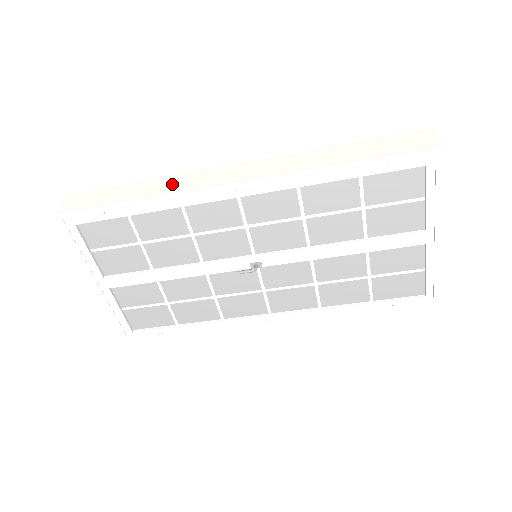
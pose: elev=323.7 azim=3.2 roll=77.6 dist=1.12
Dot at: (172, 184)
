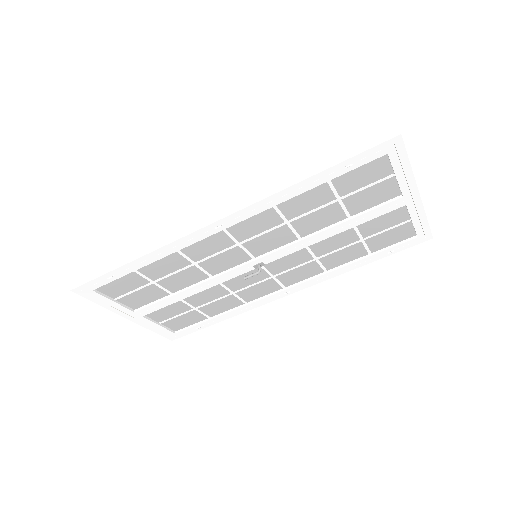
Dot at: (159, 232)
